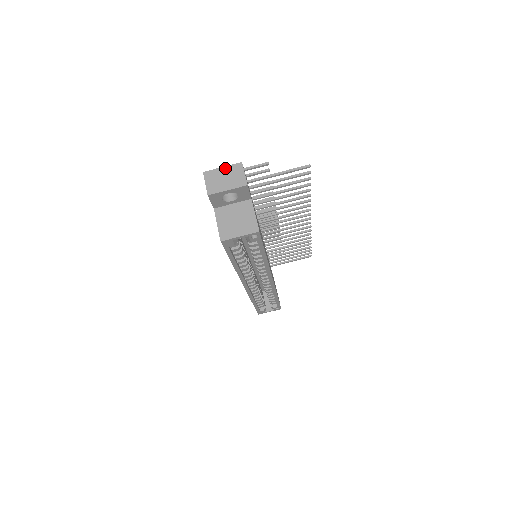
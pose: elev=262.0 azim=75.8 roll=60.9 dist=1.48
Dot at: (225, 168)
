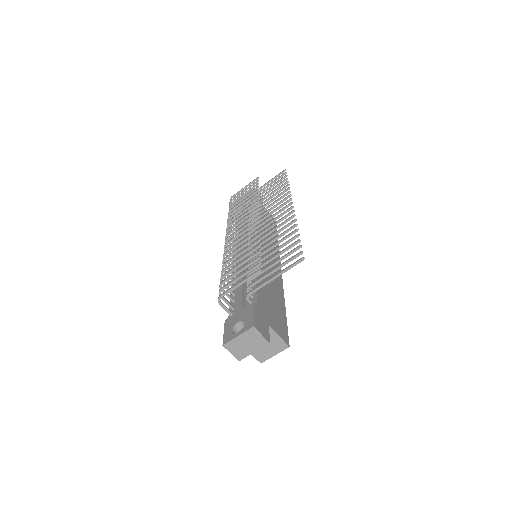
Dot at: (241, 336)
